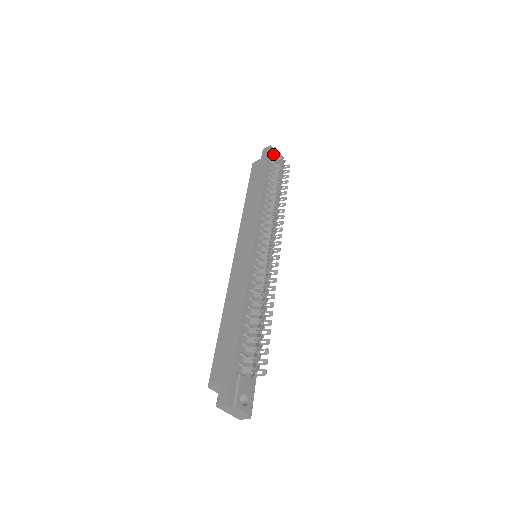
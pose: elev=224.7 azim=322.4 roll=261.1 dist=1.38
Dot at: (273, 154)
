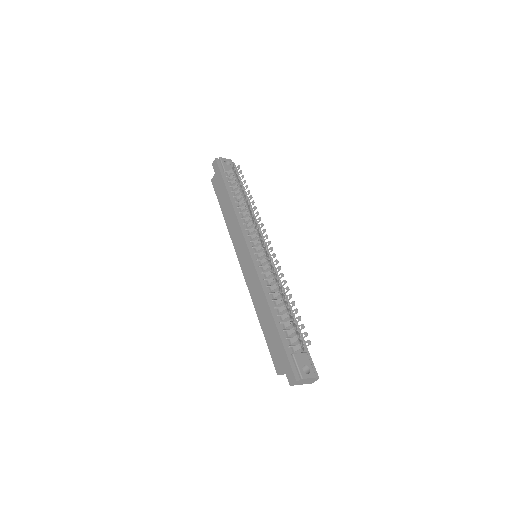
Dot at: (222, 164)
